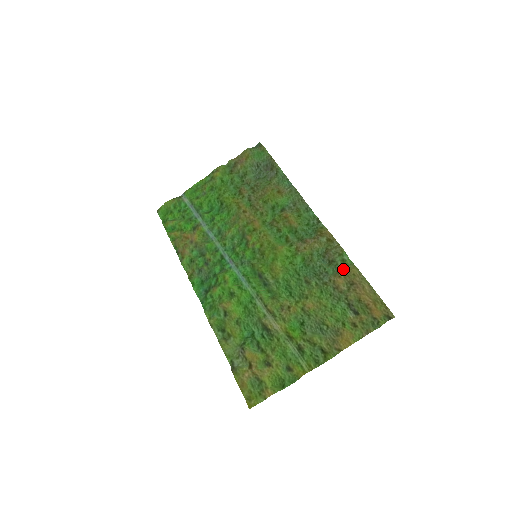
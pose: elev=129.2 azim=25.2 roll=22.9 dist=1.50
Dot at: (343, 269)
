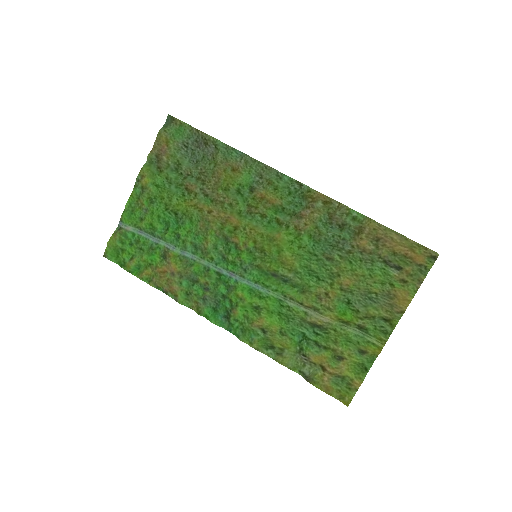
Dot at: (359, 228)
